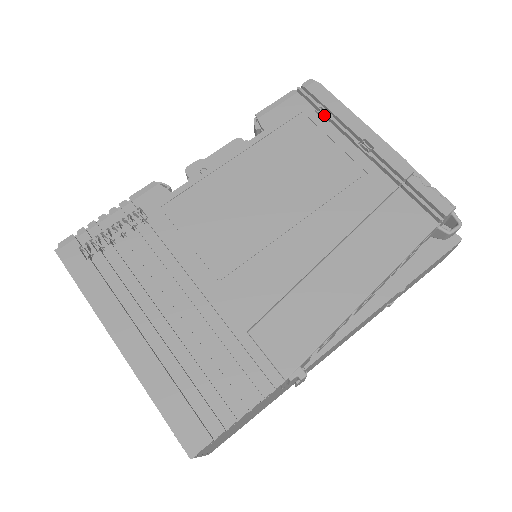
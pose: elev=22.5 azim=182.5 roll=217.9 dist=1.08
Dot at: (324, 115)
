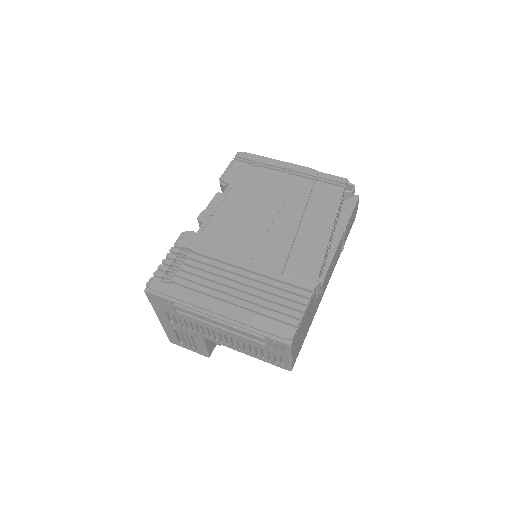
Dot at: (256, 165)
